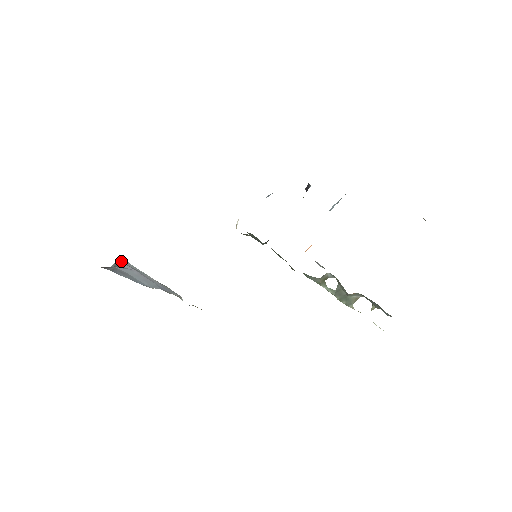
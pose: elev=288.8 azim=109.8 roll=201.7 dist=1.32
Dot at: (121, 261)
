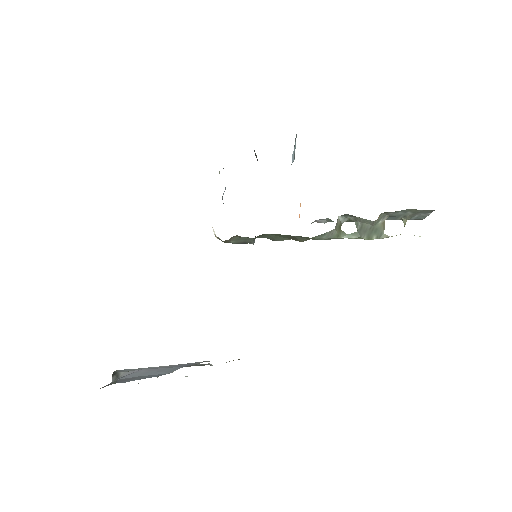
Dot at: (118, 372)
